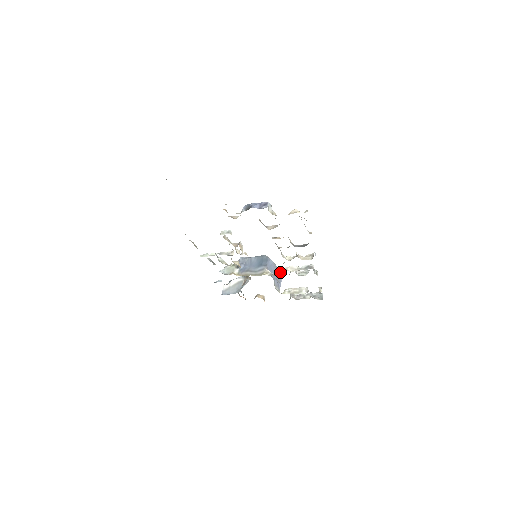
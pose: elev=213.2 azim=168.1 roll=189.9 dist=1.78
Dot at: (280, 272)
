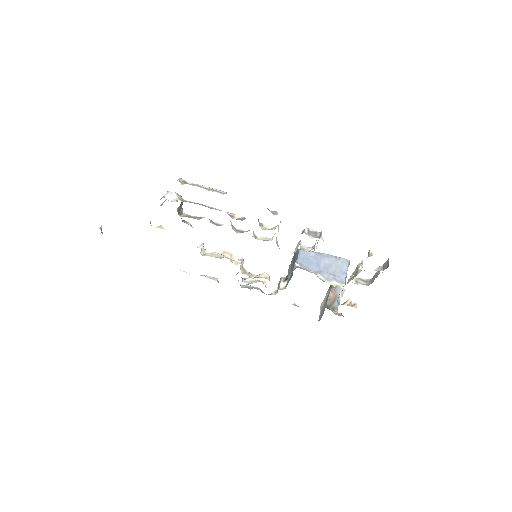
Dot at: (337, 259)
